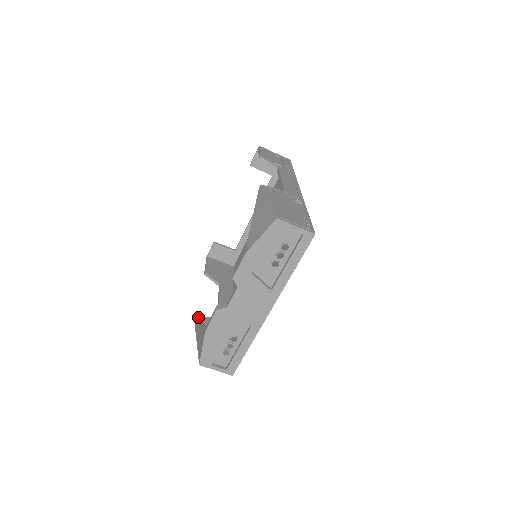
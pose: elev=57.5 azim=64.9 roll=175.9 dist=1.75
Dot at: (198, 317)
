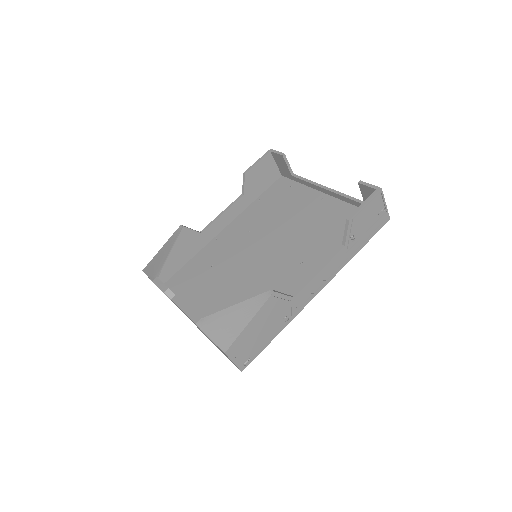
Dot at: (185, 227)
